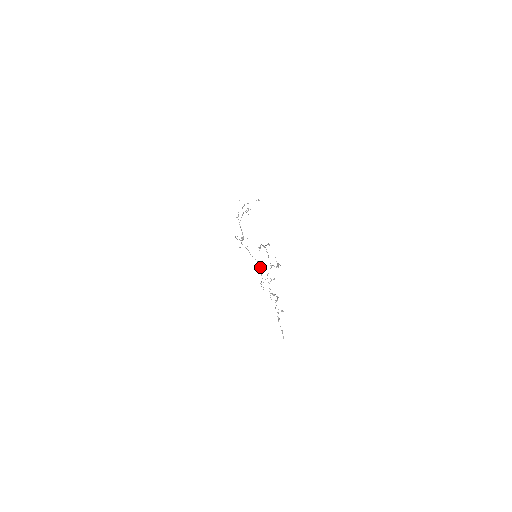
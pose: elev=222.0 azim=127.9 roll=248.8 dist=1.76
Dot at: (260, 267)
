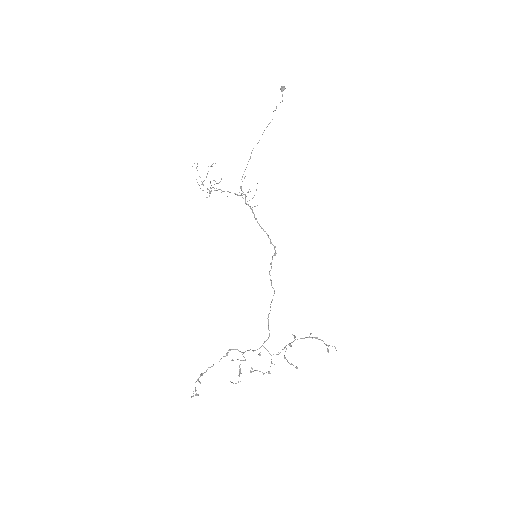
Dot at: occluded
